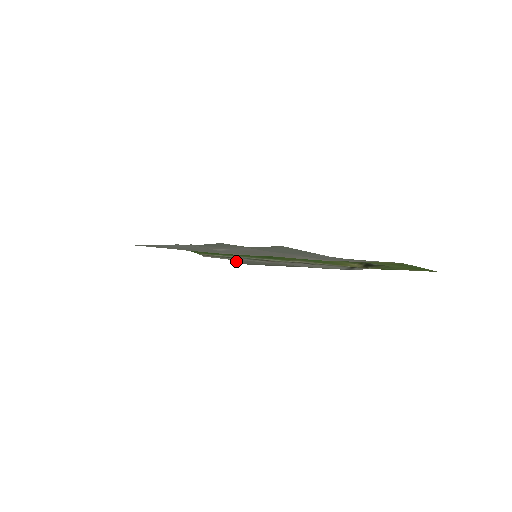
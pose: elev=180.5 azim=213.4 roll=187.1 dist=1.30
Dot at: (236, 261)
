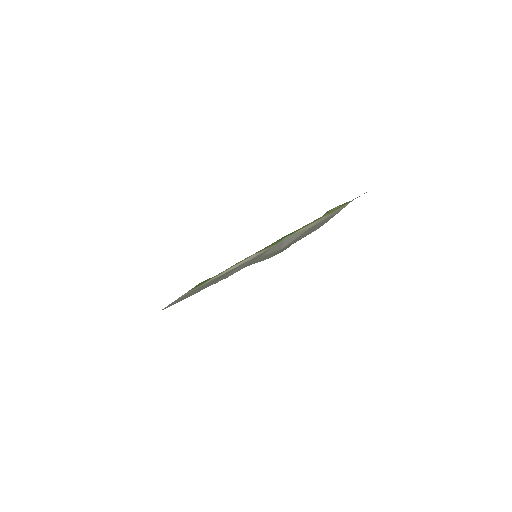
Dot at: occluded
